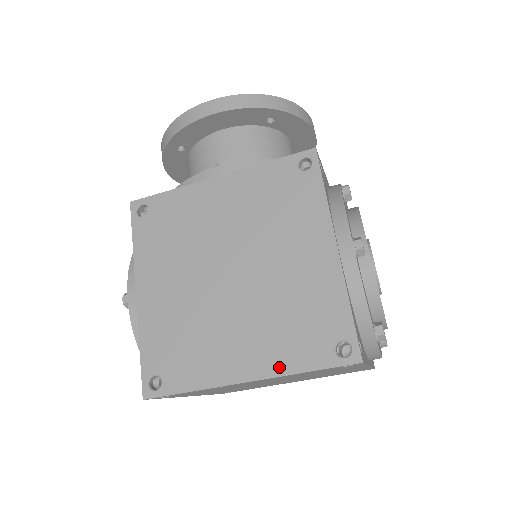
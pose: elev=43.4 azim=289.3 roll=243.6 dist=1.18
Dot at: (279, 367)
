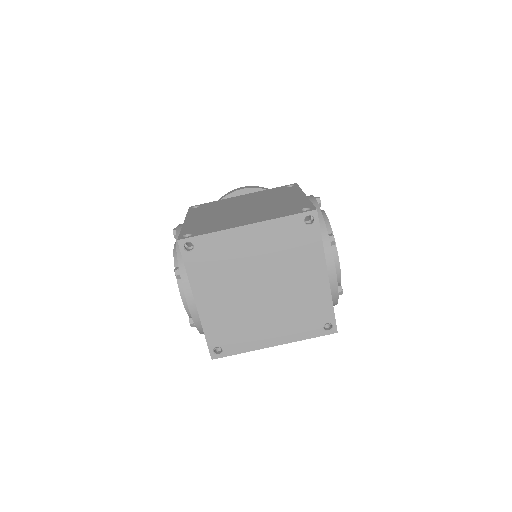
Dot at: (268, 218)
